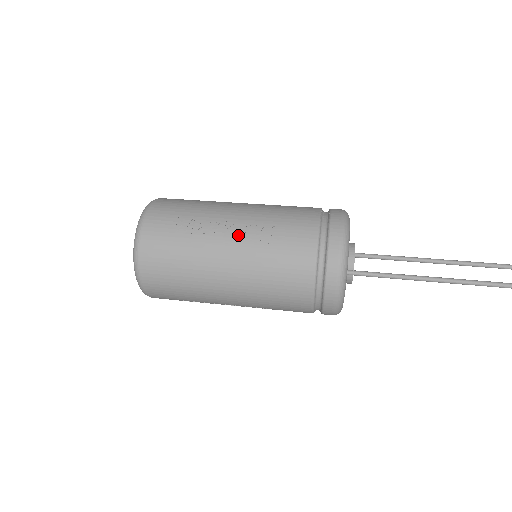
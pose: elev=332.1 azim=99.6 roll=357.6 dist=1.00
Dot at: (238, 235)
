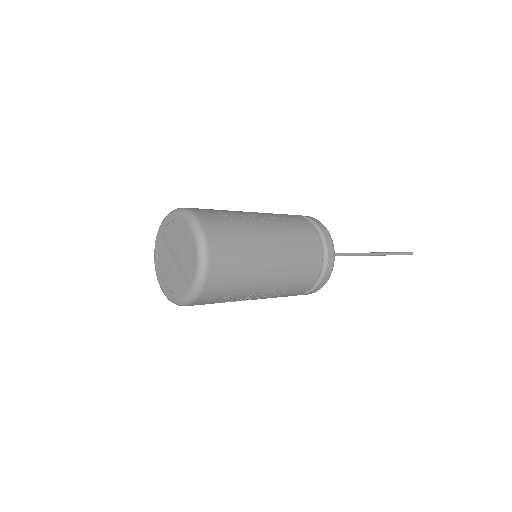
Dot at: (269, 222)
